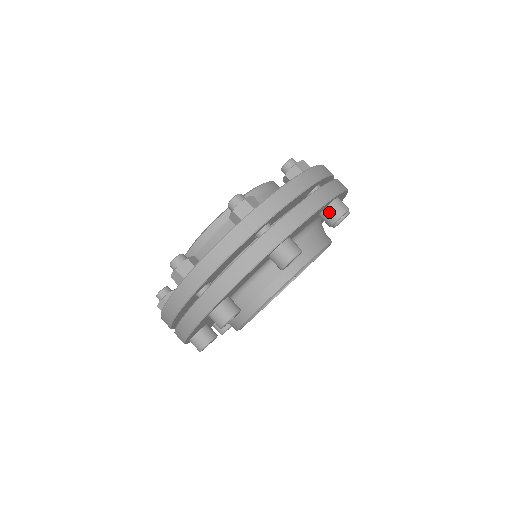
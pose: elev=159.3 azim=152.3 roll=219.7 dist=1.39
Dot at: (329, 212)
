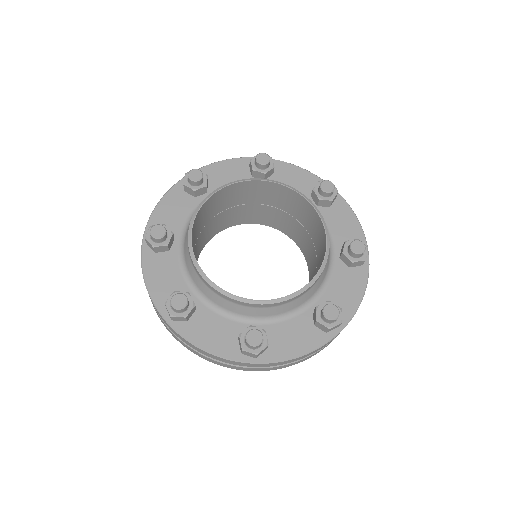
Dot at: occluded
